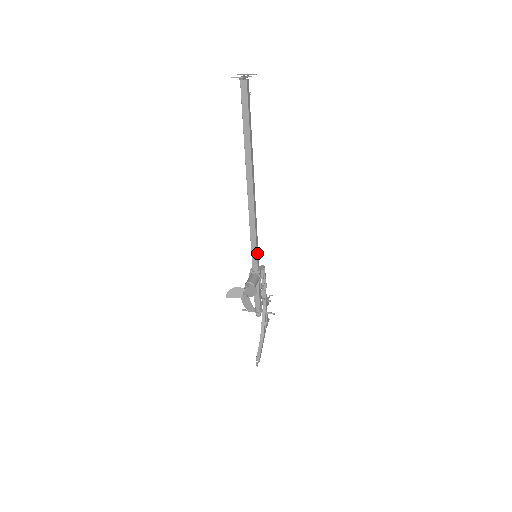
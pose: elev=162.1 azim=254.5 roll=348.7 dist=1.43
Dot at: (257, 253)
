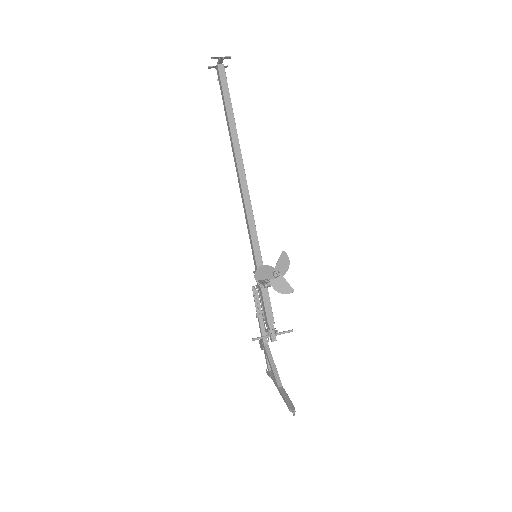
Dot at: (259, 248)
